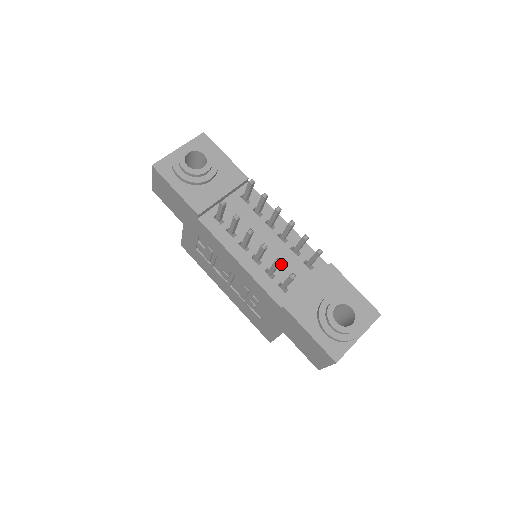
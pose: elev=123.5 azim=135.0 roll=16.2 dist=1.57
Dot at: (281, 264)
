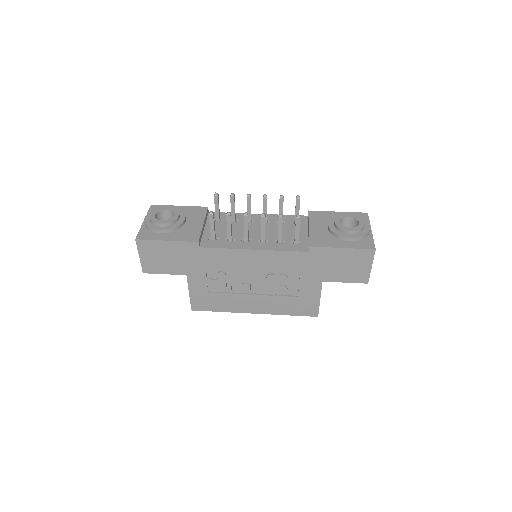
Dot at: occluded
